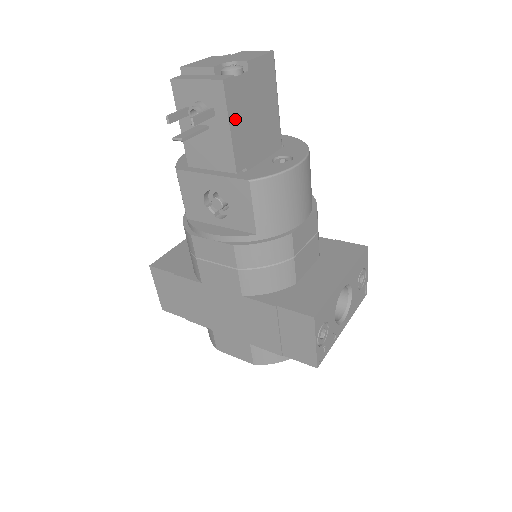
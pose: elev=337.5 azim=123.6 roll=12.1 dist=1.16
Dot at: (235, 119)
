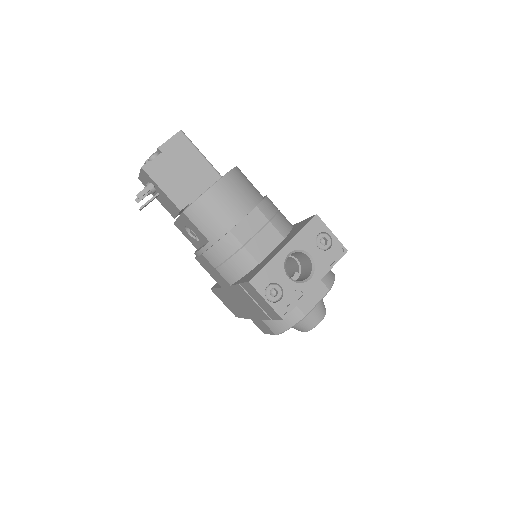
Dot at: (163, 182)
